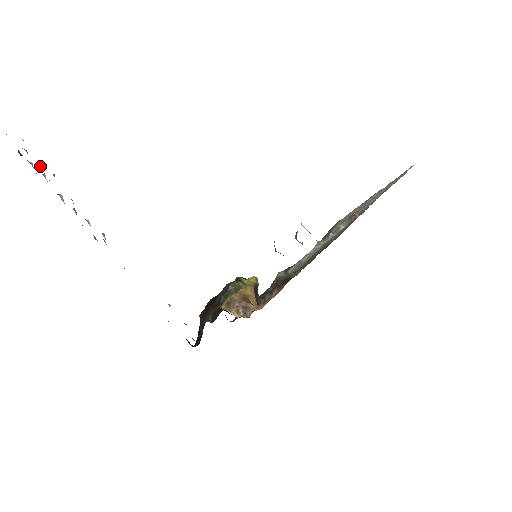
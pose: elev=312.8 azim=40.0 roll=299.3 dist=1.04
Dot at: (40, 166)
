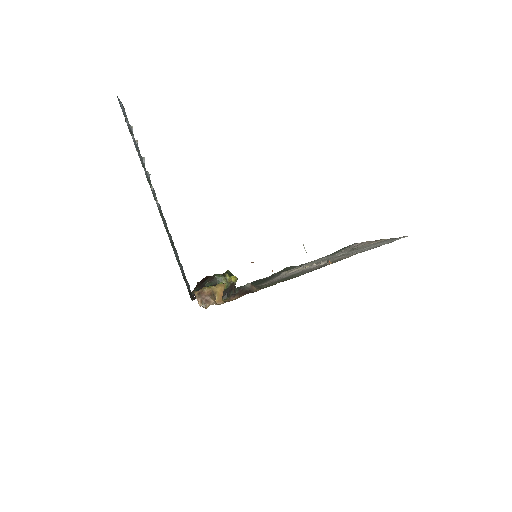
Dot at: (133, 138)
